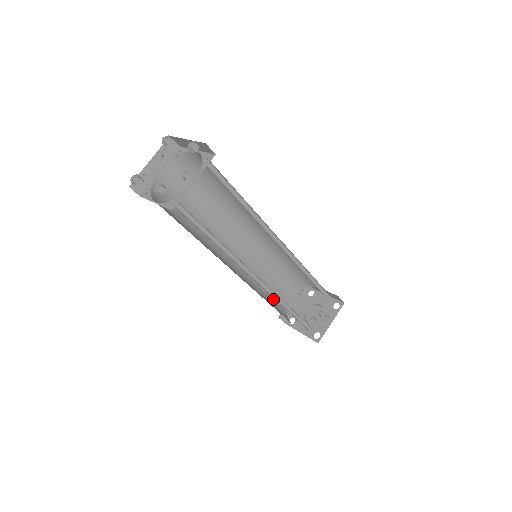
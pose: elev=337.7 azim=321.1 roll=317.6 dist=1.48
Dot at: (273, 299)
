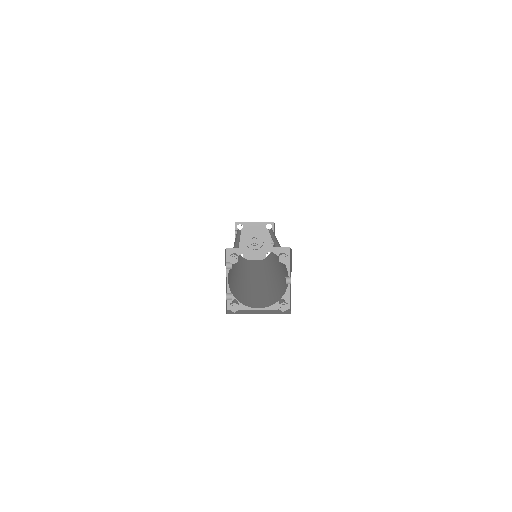
Dot at: occluded
